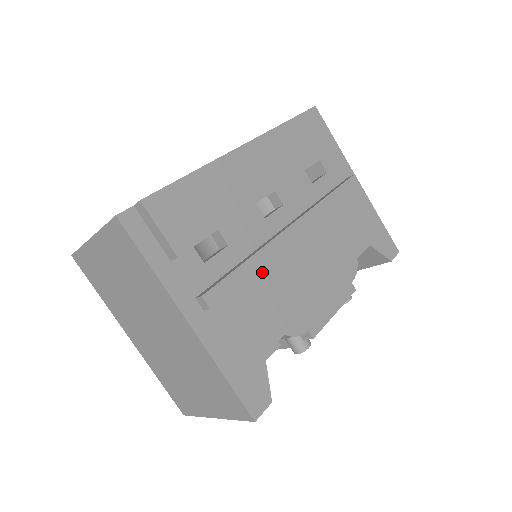
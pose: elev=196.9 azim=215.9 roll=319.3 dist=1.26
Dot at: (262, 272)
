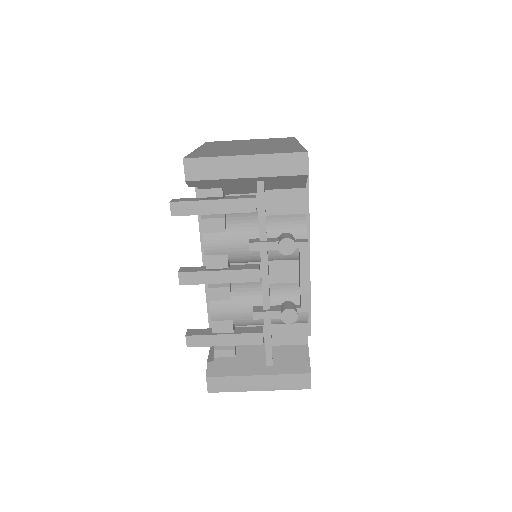
Dot at: occluded
